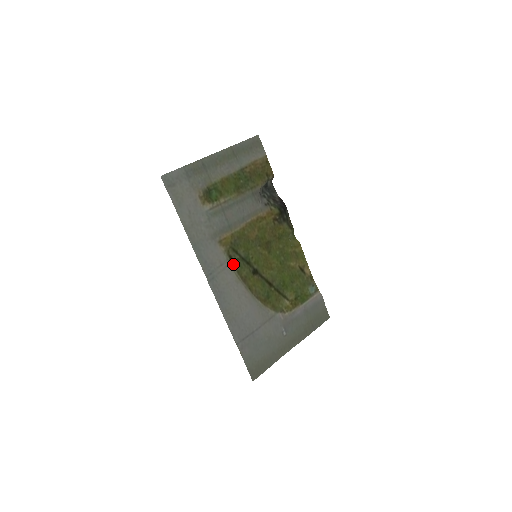
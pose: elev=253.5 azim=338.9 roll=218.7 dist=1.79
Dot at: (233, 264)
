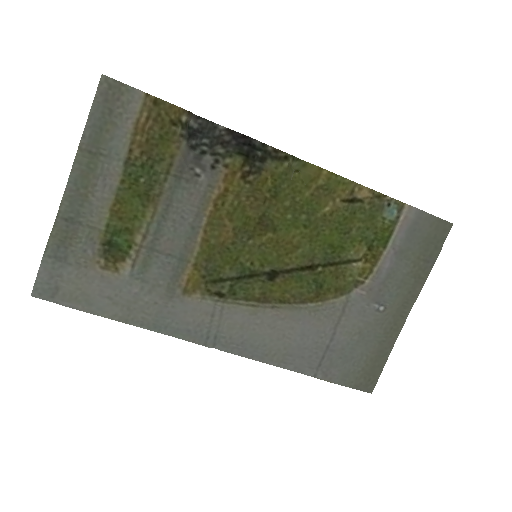
Dot at: (230, 297)
